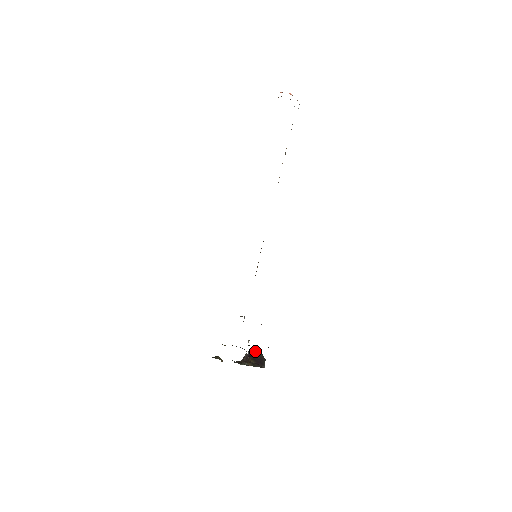
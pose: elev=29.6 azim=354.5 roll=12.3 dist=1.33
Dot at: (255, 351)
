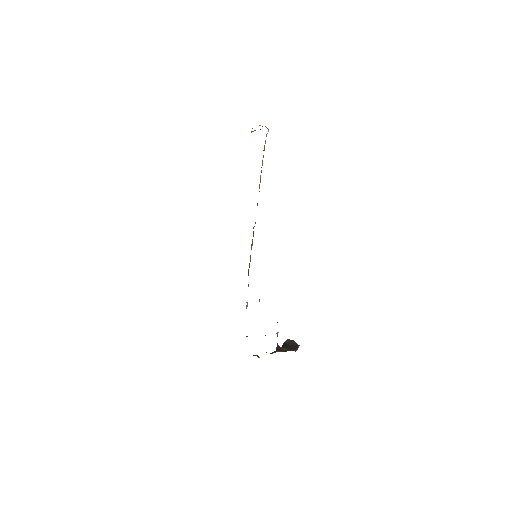
Dot at: (287, 341)
